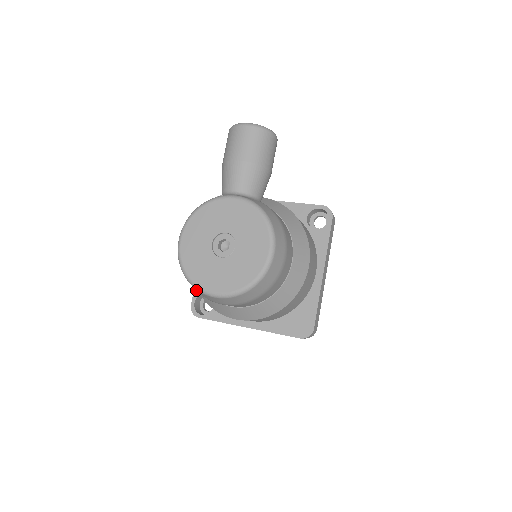
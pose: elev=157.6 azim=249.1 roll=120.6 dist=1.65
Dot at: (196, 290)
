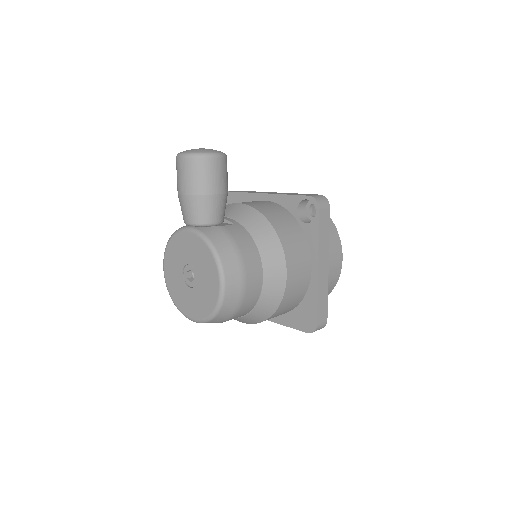
Dot at: occluded
